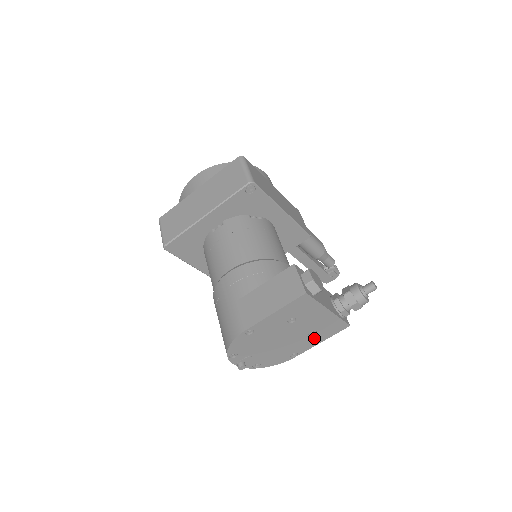
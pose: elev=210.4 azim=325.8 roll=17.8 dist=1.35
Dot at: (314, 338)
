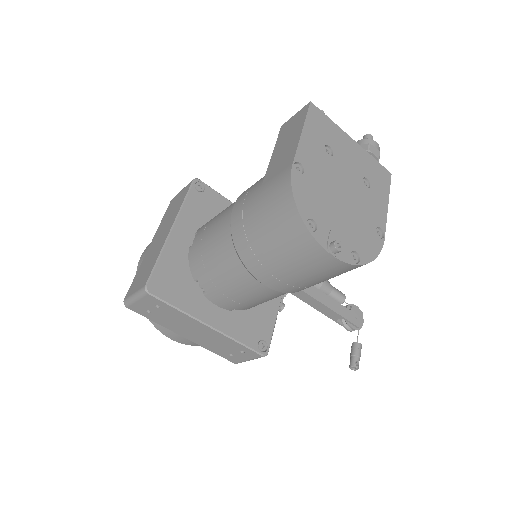
Dot at: (375, 195)
